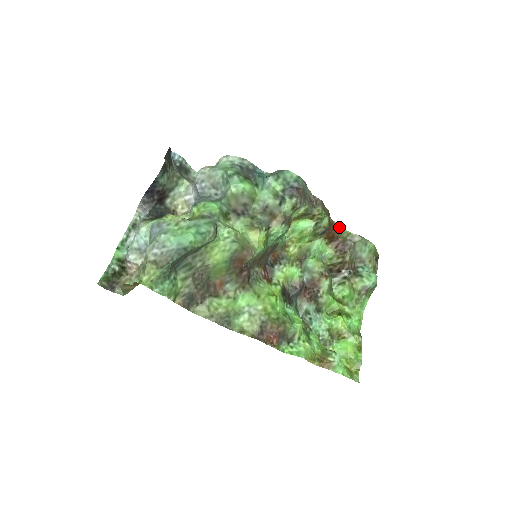
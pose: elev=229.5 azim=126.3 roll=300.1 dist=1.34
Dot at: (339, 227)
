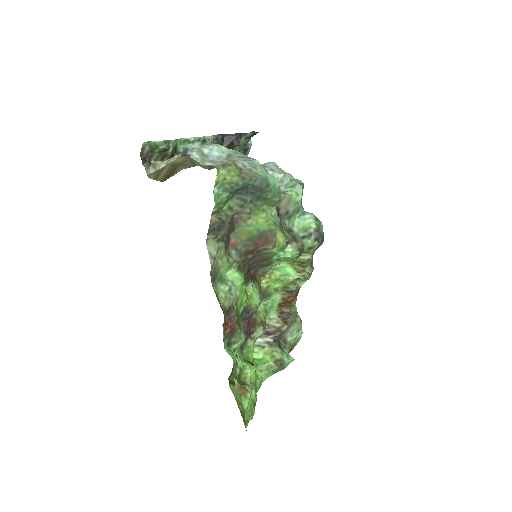
Dot at: (296, 300)
